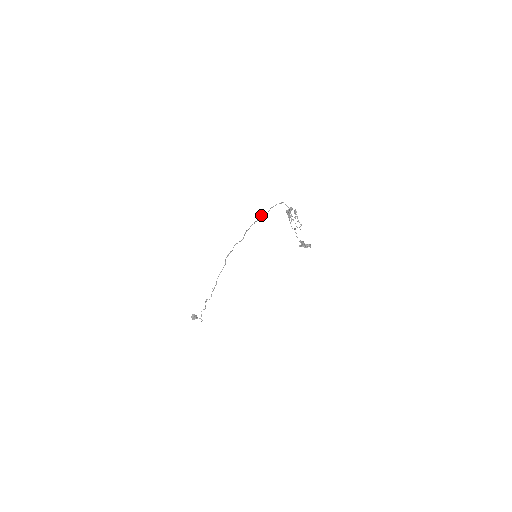
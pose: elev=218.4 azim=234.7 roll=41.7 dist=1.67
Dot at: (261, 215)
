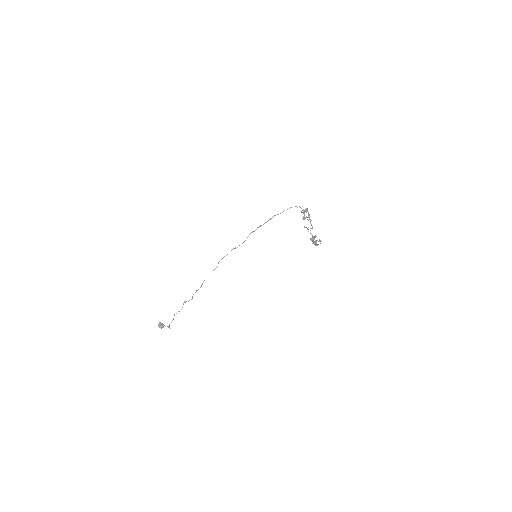
Dot at: (273, 216)
